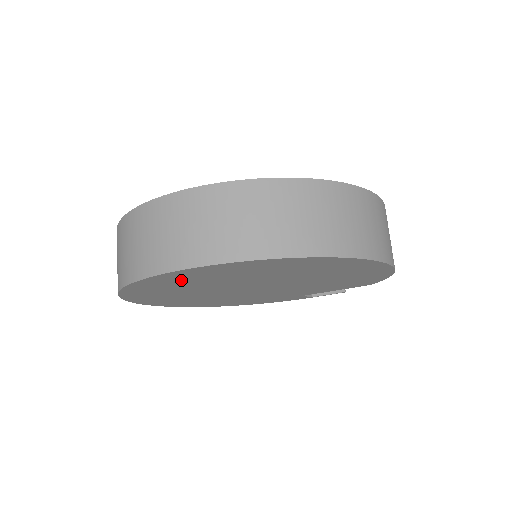
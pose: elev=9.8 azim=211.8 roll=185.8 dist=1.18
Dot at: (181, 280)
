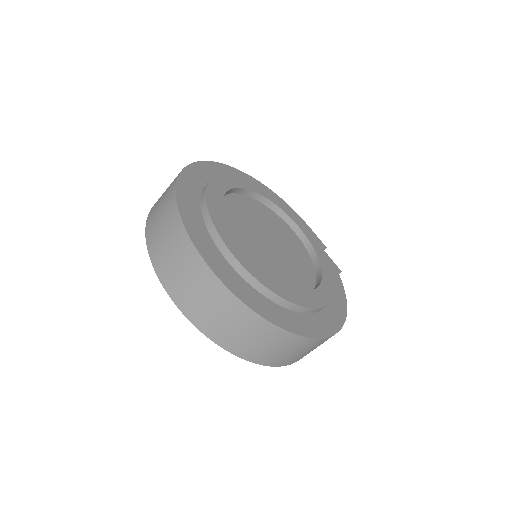
Dot at: occluded
